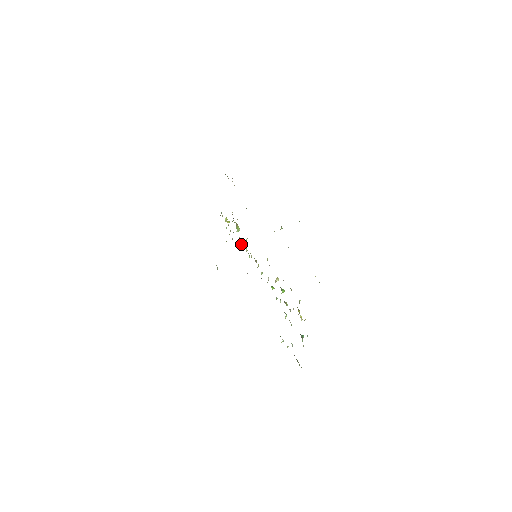
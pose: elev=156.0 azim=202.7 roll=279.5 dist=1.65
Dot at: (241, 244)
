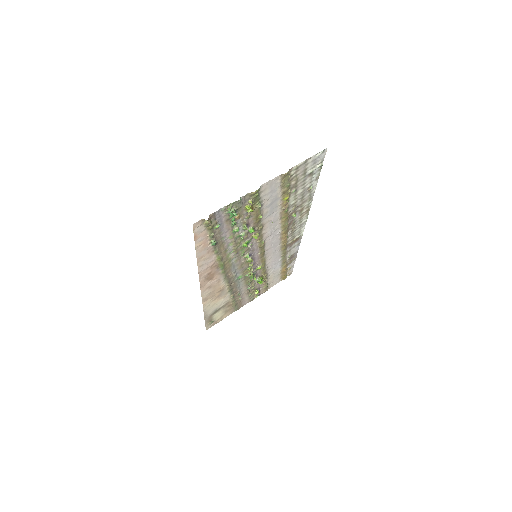
Dot at: (252, 277)
